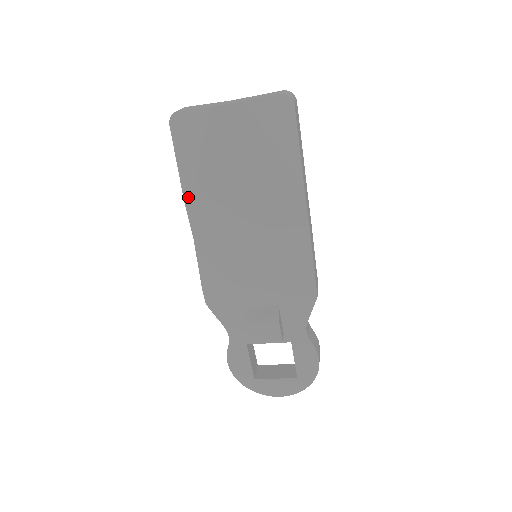
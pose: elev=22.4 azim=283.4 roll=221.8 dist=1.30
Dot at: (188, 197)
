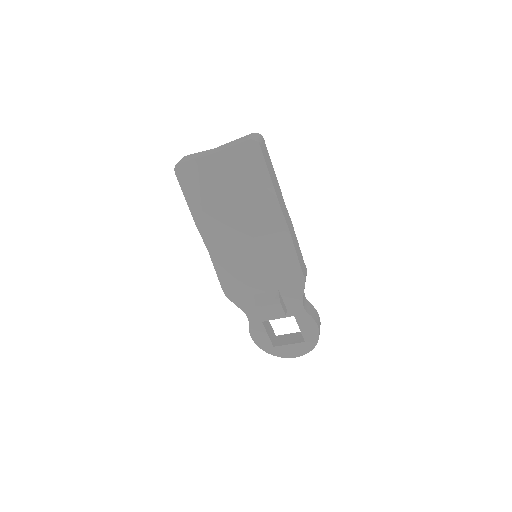
Dot at: (198, 222)
